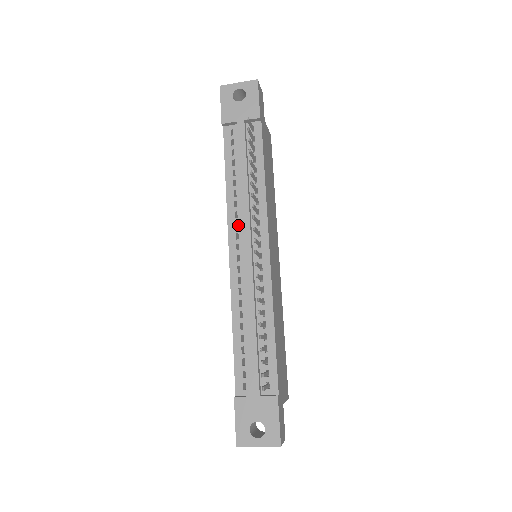
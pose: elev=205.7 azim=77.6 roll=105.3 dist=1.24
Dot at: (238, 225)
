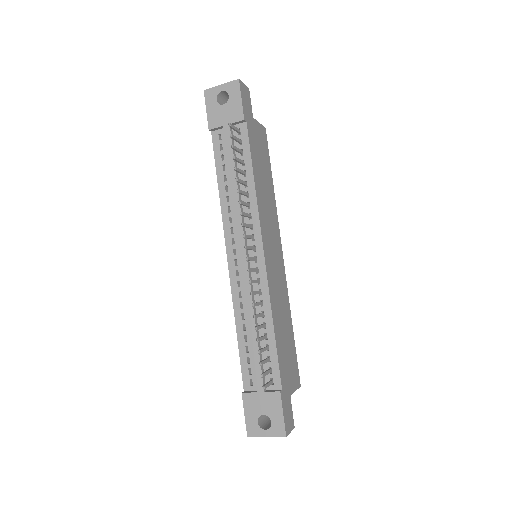
Dot at: (233, 230)
